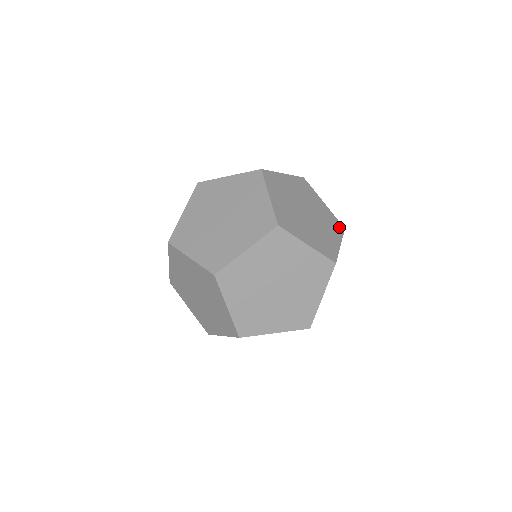
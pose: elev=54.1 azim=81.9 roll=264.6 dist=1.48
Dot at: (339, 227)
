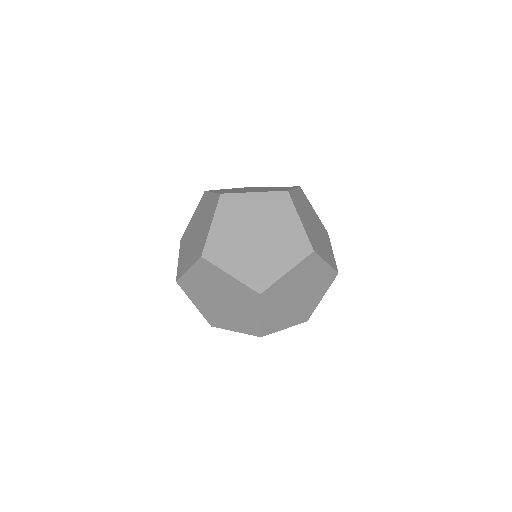
Dot at: (331, 278)
